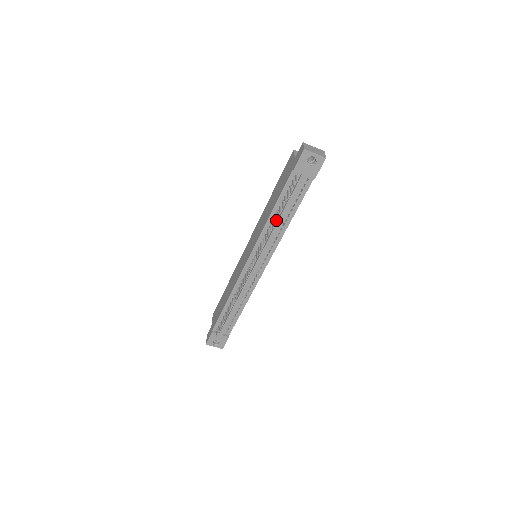
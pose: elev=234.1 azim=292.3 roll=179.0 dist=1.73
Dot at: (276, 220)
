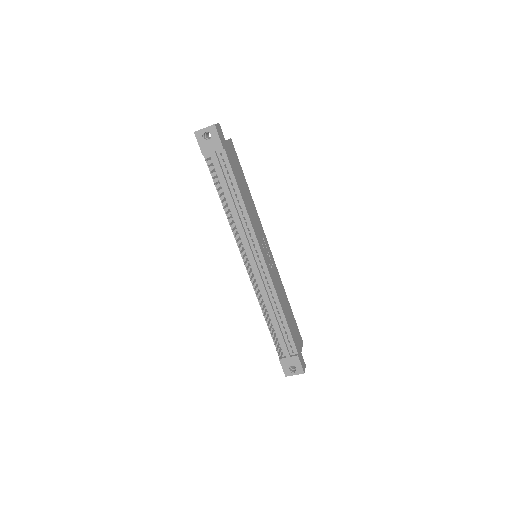
Dot at: (231, 208)
